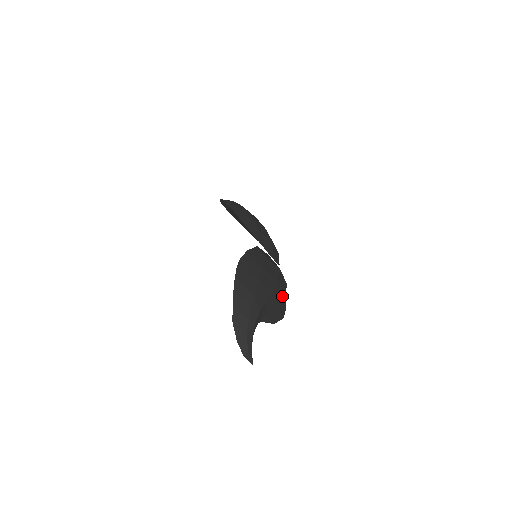
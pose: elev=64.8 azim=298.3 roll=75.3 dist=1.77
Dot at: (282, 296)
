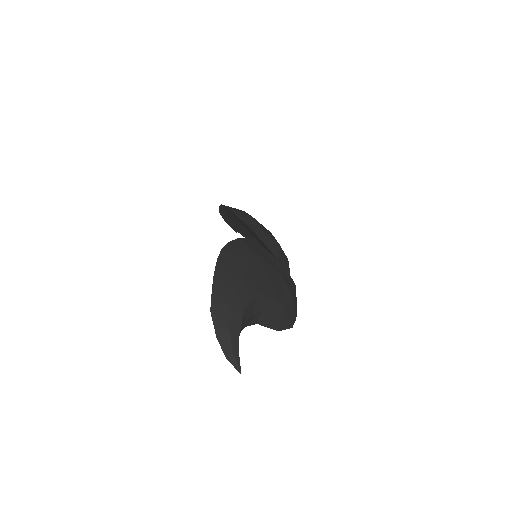
Dot at: (287, 295)
